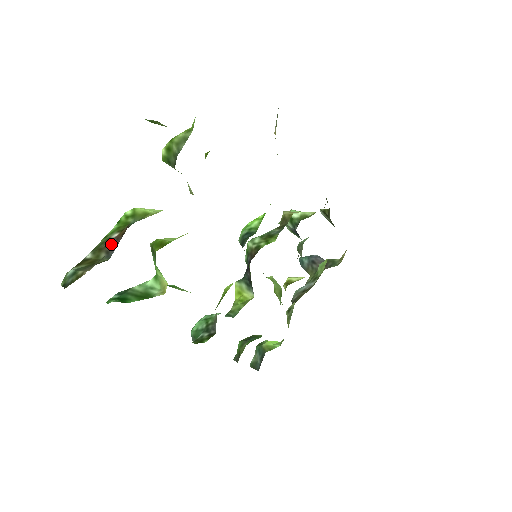
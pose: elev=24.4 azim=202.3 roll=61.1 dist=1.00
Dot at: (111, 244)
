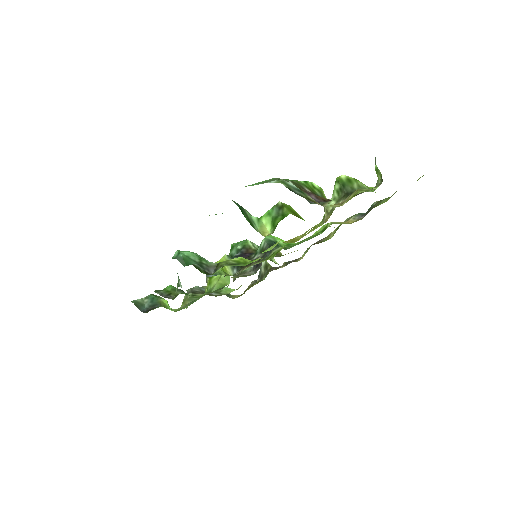
Dot at: (310, 194)
